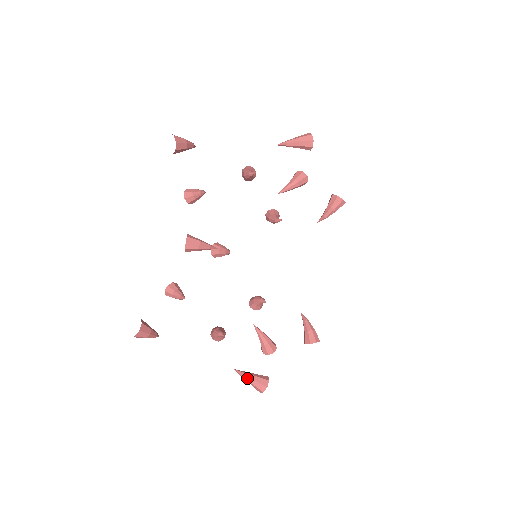
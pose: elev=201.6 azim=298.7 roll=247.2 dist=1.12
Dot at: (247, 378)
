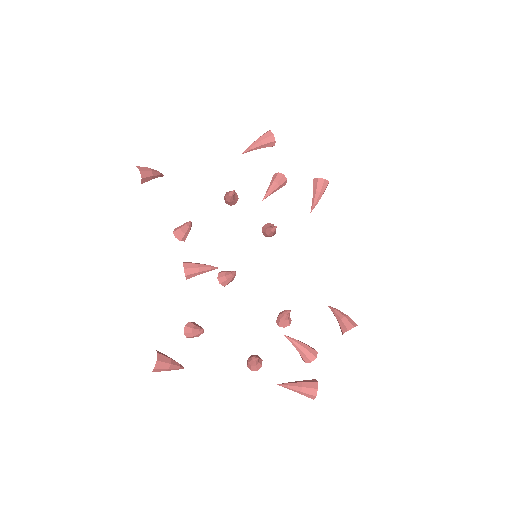
Dot at: (293, 387)
